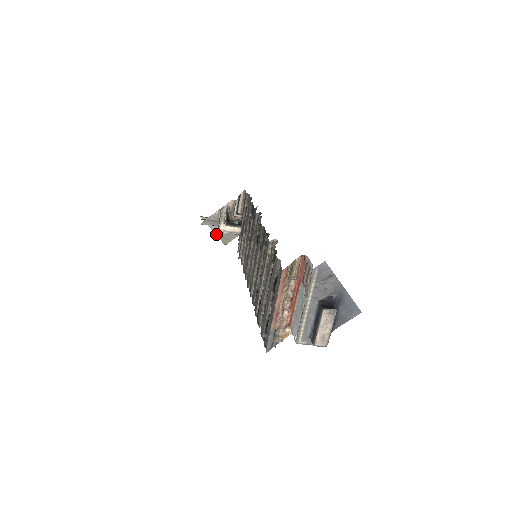
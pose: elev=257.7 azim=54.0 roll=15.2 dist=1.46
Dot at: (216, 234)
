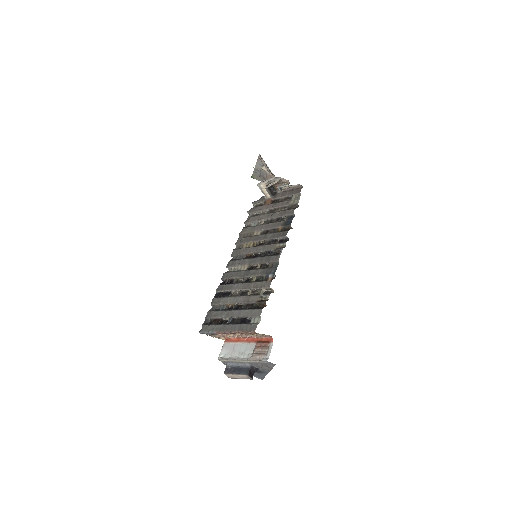
Dot at: occluded
